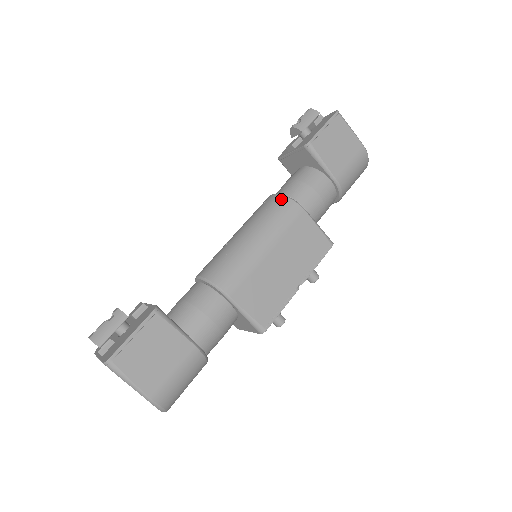
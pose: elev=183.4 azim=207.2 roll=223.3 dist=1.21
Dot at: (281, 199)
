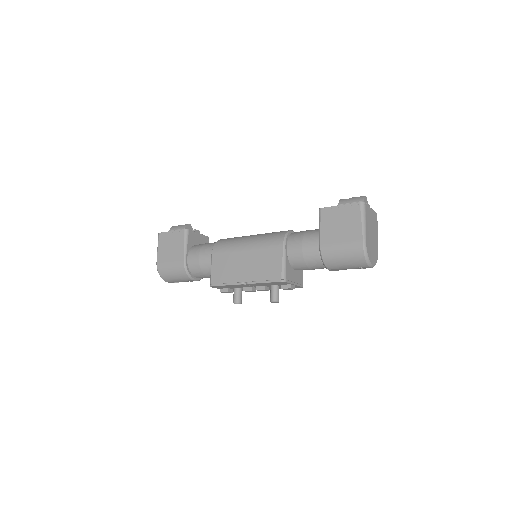
Dot at: (284, 232)
